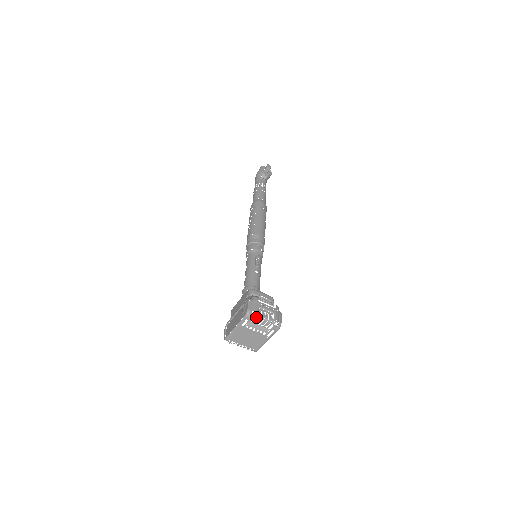
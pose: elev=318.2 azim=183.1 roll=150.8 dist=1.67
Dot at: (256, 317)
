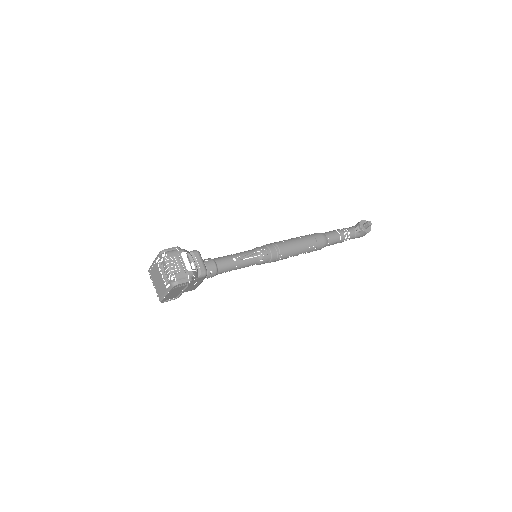
Dot at: (164, 259)
